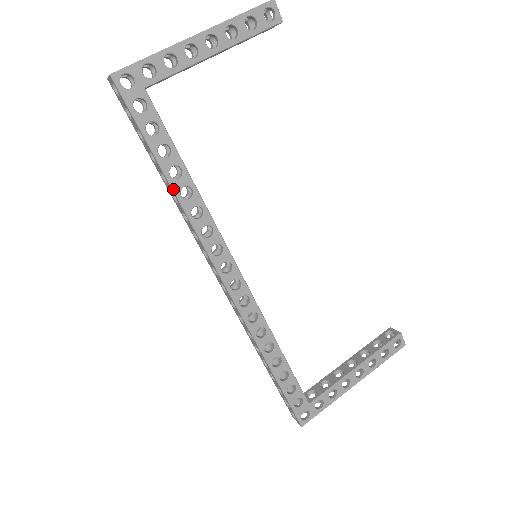
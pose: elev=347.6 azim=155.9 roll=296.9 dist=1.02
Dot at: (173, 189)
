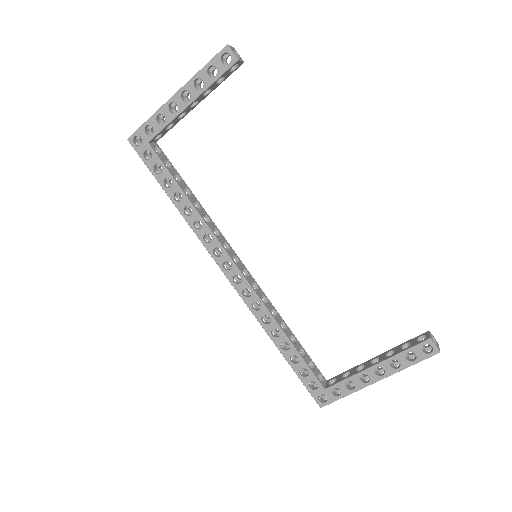
Dot at: (178, 209)
